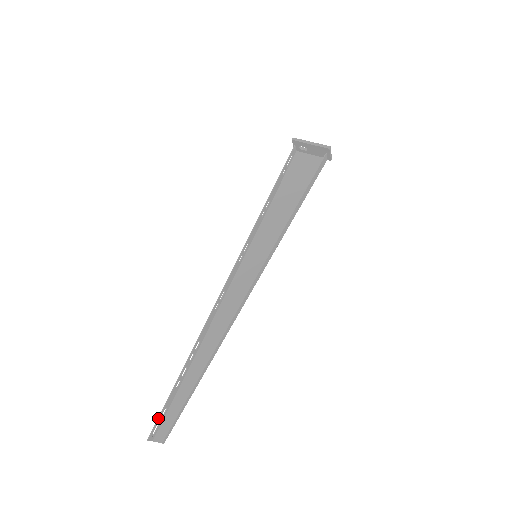
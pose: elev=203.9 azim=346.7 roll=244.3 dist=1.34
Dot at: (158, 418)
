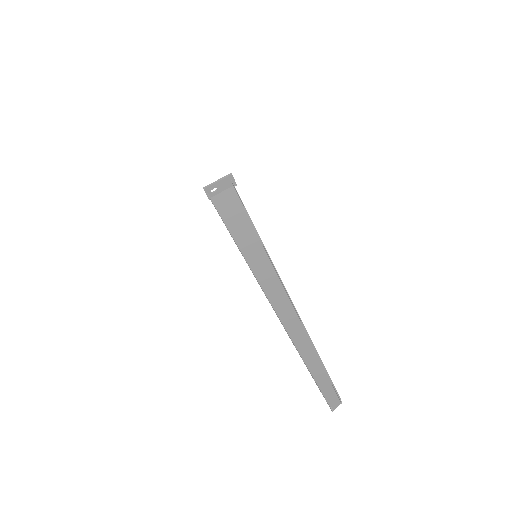
Dot at: (319, 388)
